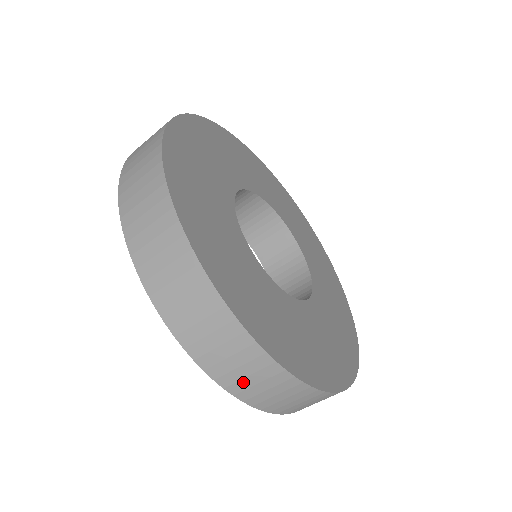
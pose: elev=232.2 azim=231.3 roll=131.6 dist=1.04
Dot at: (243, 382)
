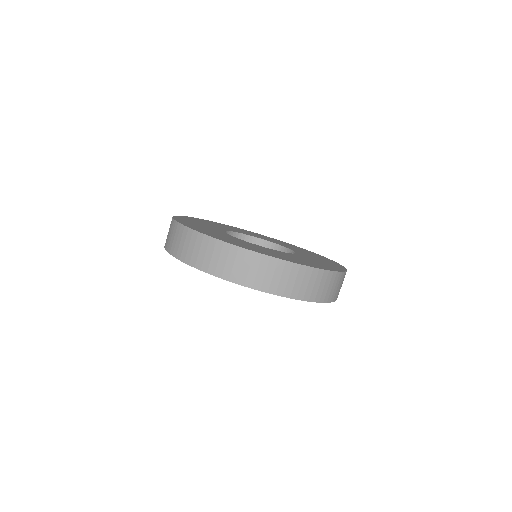
Dot at: (227, 268)
